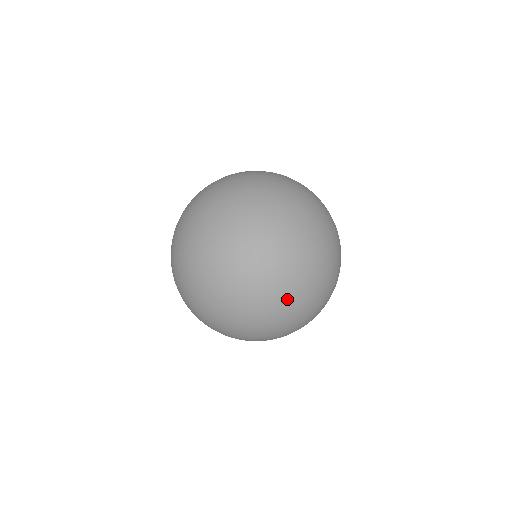
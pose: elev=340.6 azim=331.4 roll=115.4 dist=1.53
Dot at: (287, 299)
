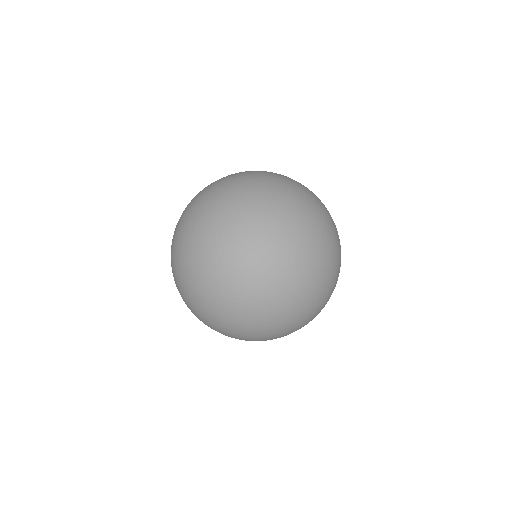
Dot at: (331, 237)
